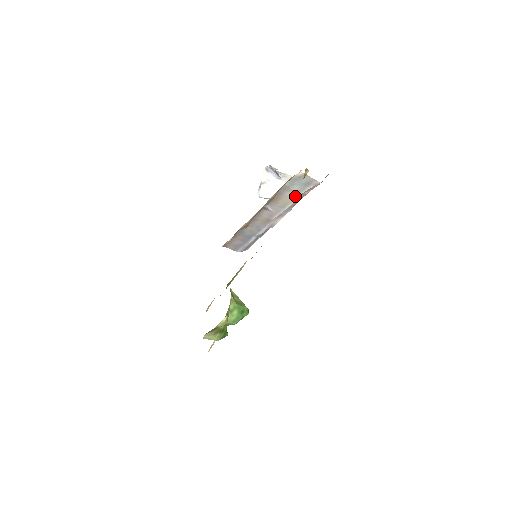
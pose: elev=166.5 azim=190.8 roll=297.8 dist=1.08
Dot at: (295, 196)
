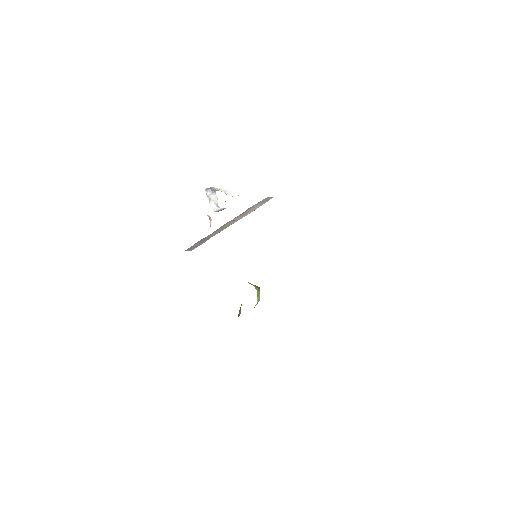
Dot at: (256, 208)
